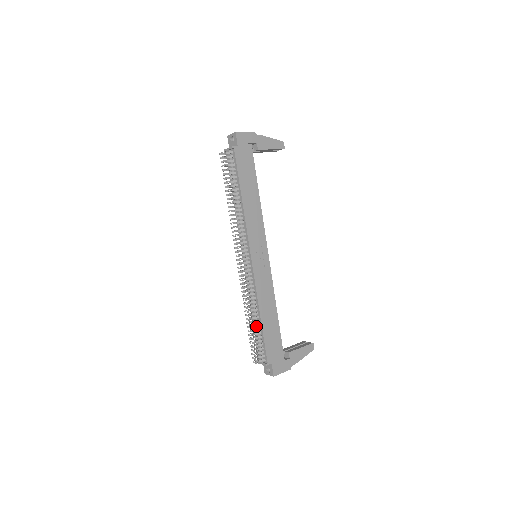
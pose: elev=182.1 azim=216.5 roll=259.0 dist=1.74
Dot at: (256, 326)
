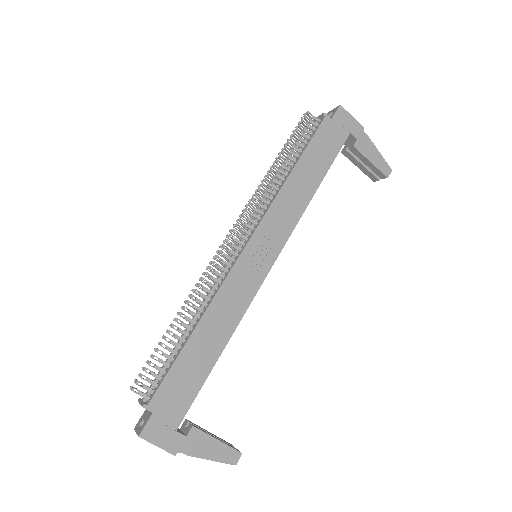
Dot at: (179, 338)
